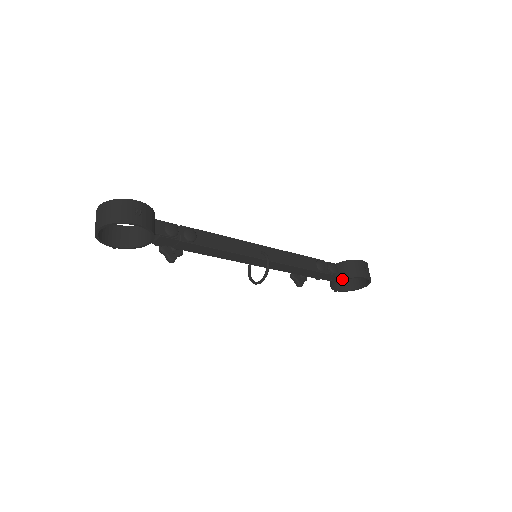
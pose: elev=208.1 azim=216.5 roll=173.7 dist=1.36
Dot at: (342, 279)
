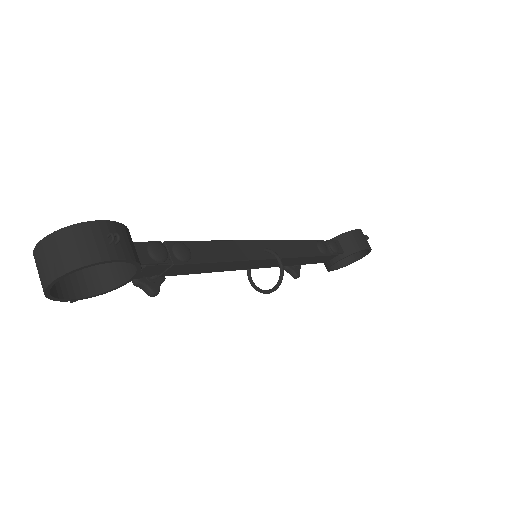
Dot at: (344, 257)
